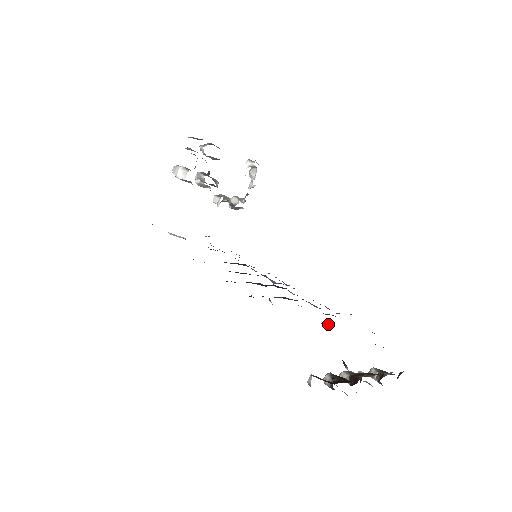
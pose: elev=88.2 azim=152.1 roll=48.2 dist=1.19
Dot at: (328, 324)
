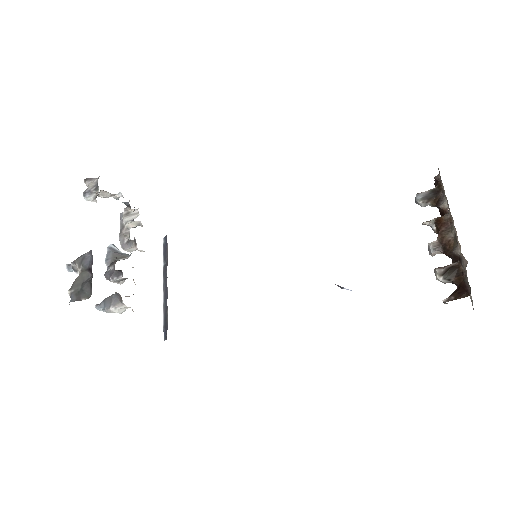
Dot at: occluded
